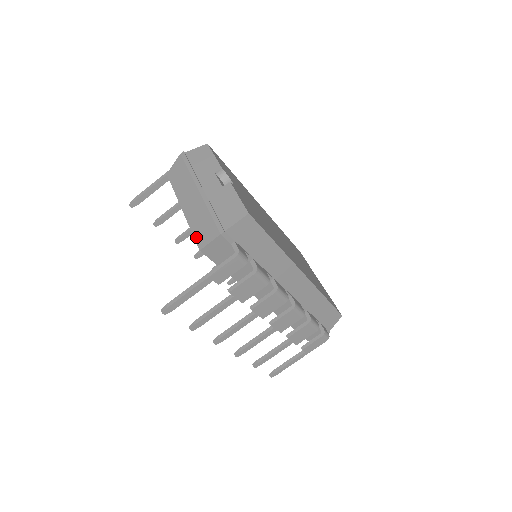
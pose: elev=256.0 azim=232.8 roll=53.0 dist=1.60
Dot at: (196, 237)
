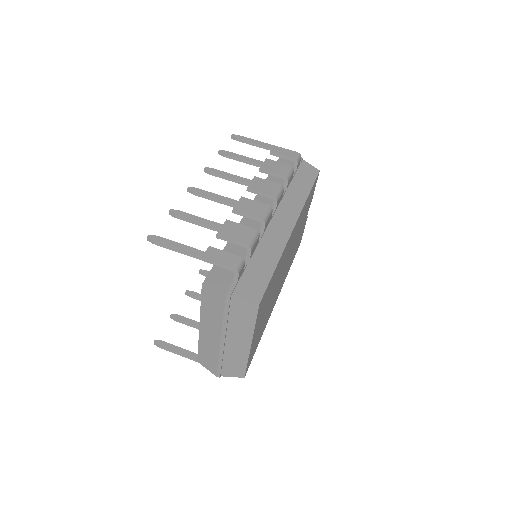
Dot at: occluded
